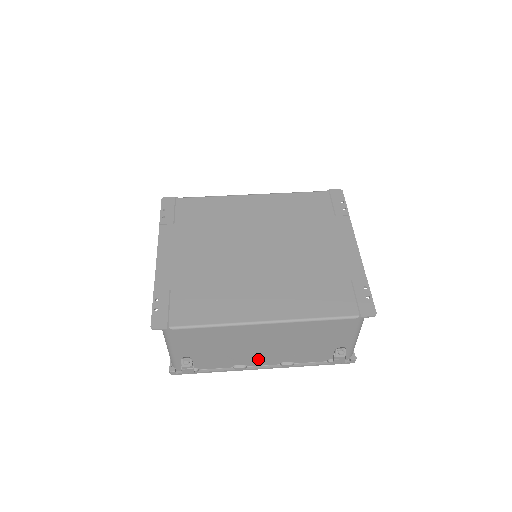
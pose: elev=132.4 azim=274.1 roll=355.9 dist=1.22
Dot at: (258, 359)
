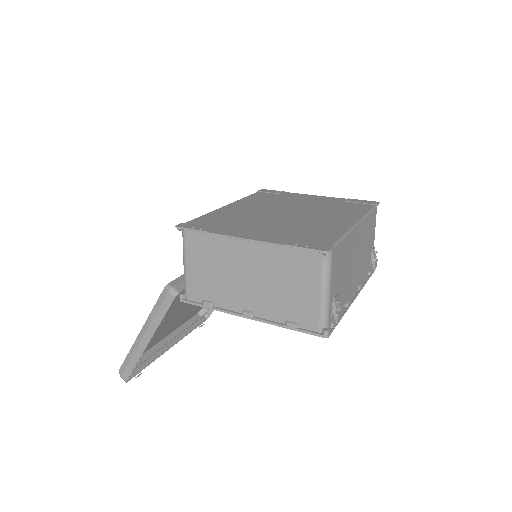
Dot at: (352, 286)
